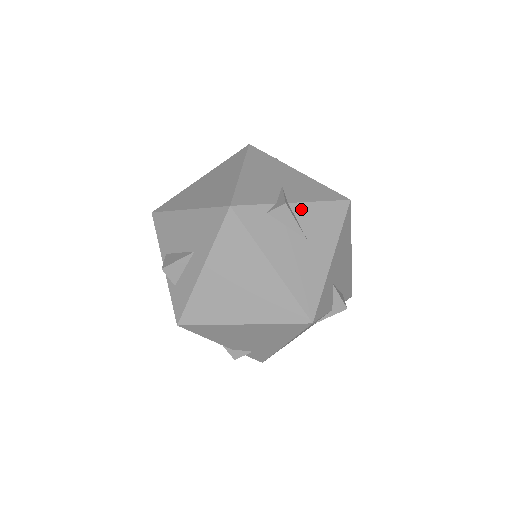
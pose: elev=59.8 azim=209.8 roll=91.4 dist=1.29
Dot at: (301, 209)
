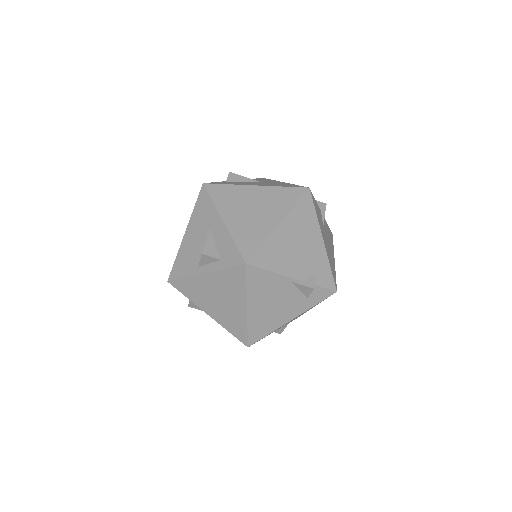
Dot at: occluded
